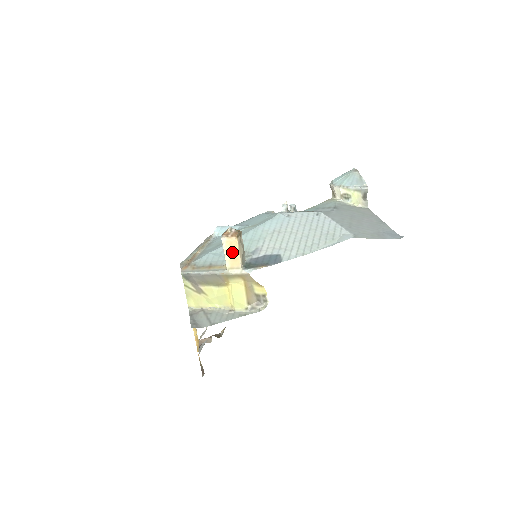
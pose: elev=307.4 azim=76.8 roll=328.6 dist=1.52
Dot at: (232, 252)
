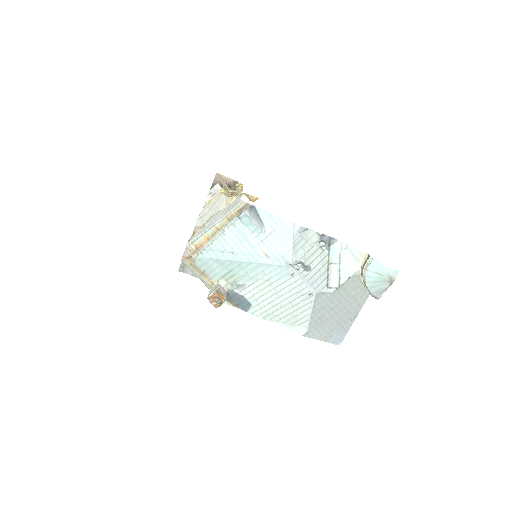
Dot at: occluded
